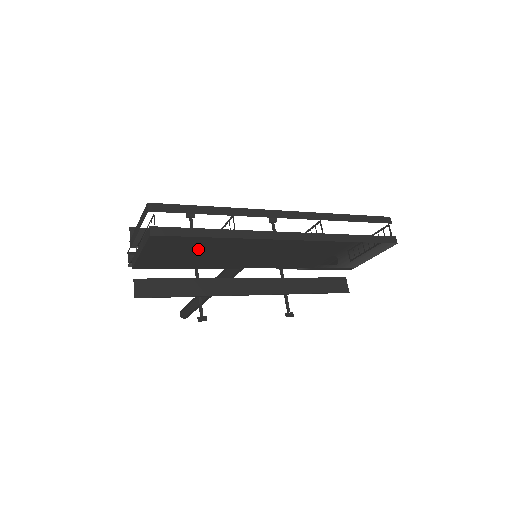
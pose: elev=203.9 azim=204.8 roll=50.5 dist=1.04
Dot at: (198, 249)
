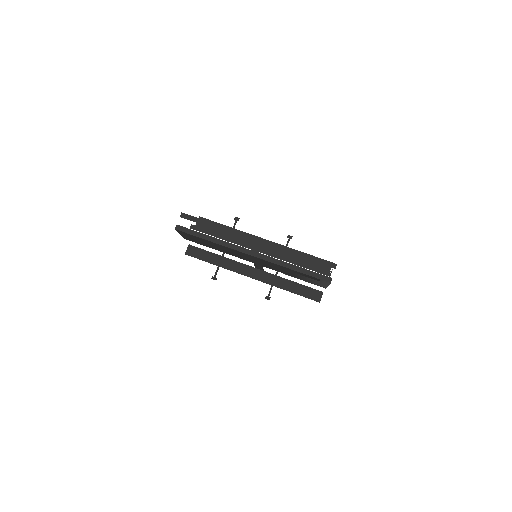
Dot at: (206, 242)
